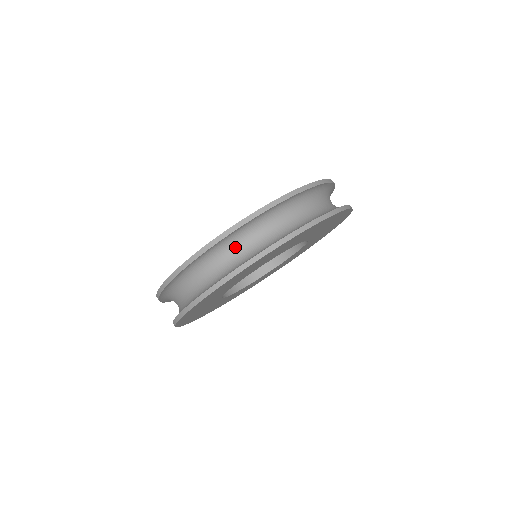
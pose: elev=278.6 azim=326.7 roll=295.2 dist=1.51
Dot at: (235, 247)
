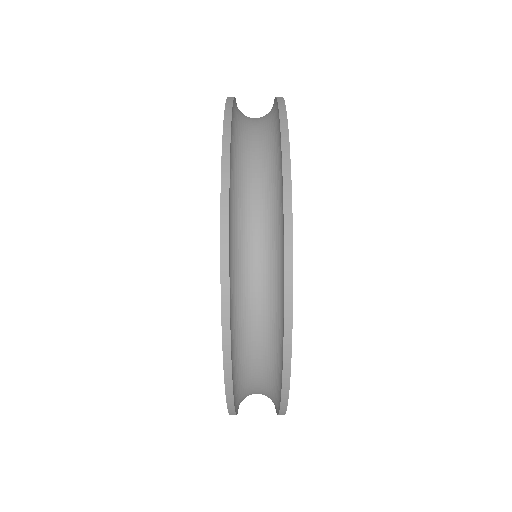
Dot at: (249, 354)
